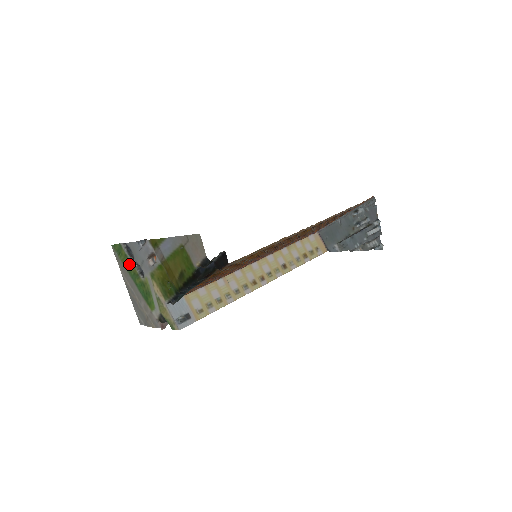
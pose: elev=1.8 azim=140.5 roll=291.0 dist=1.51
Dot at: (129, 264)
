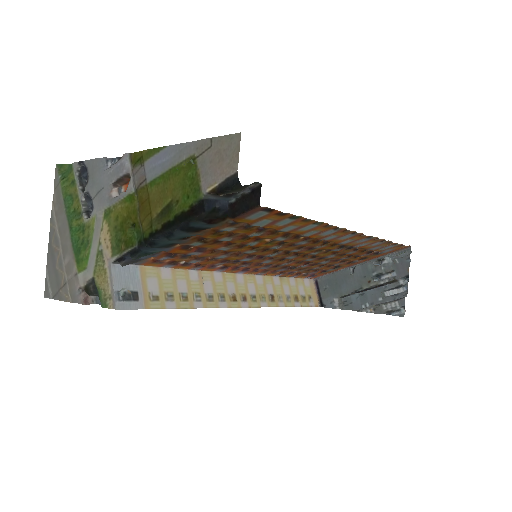
Dot at: (73, 195)
